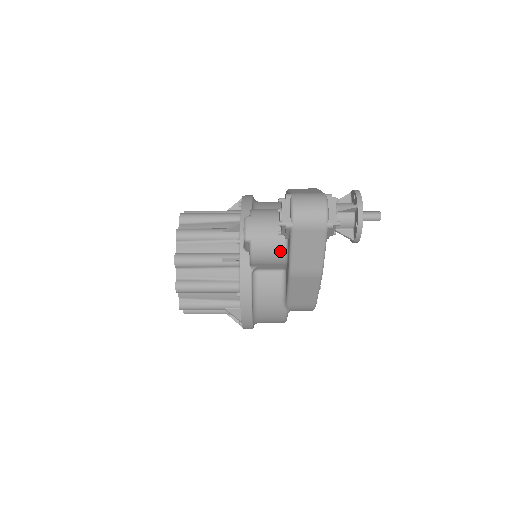
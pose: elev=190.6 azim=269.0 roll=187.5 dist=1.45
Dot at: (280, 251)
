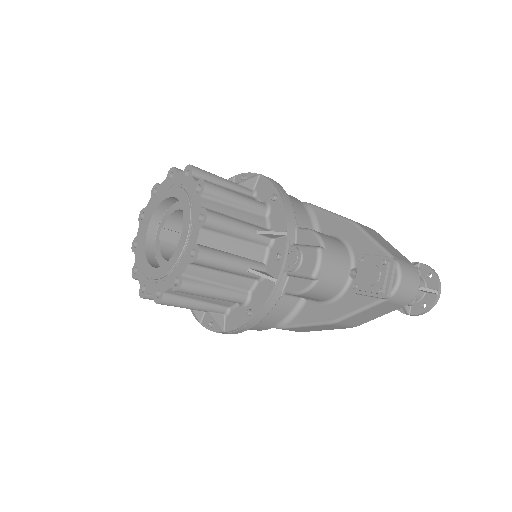
Dot at: (332, 295)
